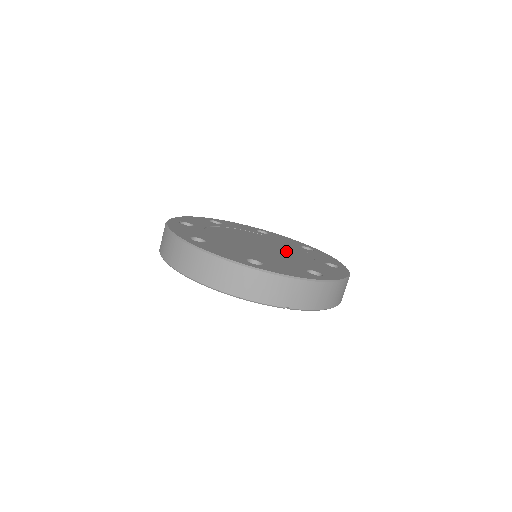
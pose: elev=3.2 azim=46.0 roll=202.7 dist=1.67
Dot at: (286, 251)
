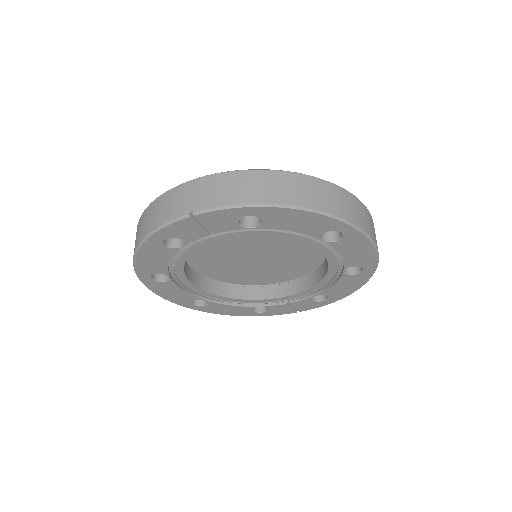
Dot at: occluded
